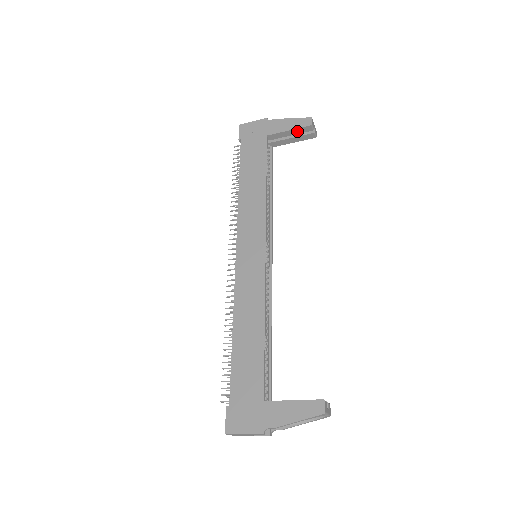
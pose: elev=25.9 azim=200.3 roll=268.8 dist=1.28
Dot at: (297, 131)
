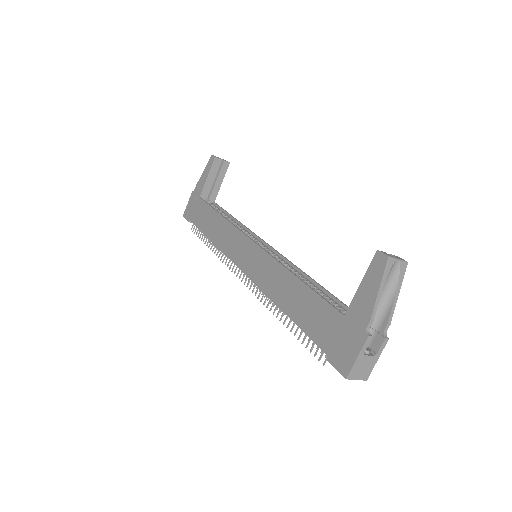
Dot at: (212, 172)
